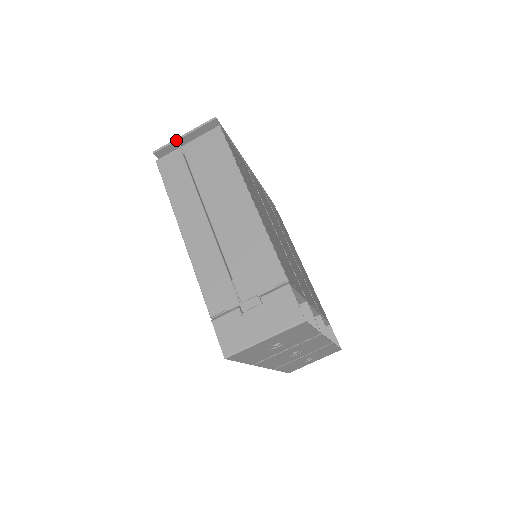
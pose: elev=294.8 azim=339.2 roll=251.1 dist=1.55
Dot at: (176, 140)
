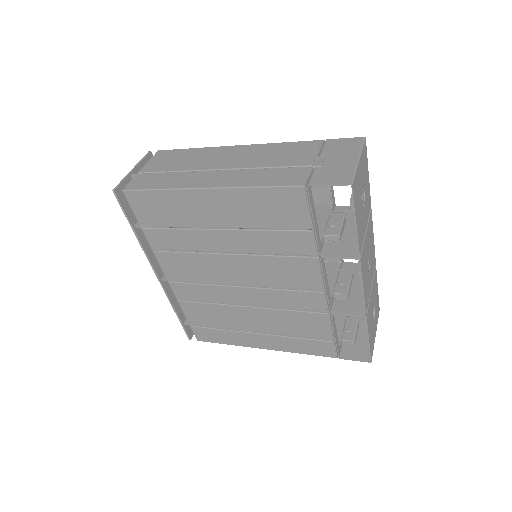
Dot at: (128, 174)
